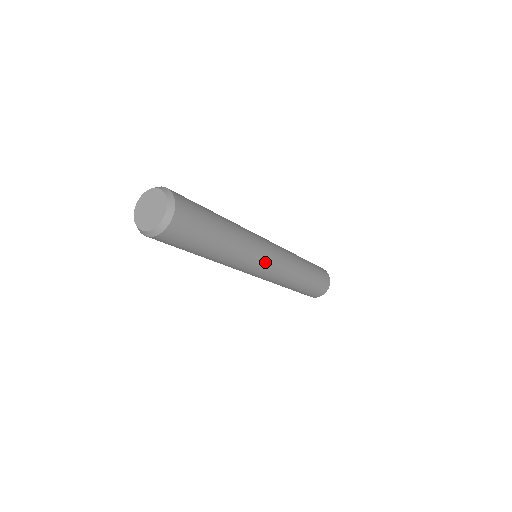
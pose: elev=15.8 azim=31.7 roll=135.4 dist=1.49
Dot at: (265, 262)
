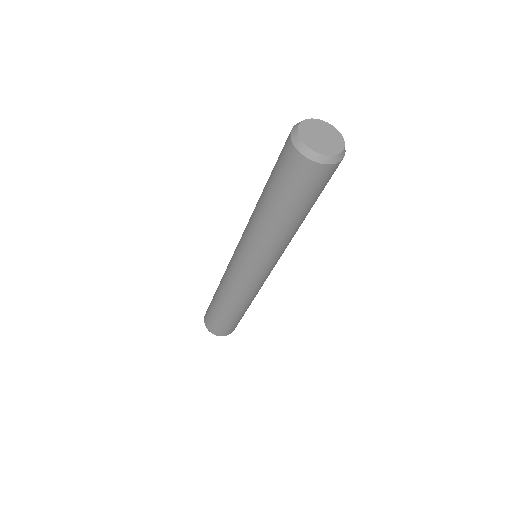
Dot at: (263, 269)
